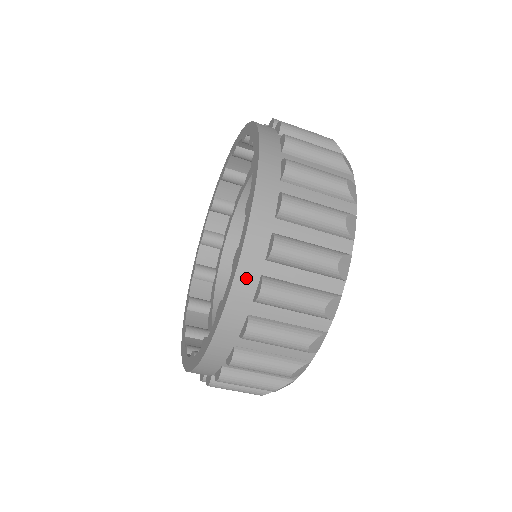
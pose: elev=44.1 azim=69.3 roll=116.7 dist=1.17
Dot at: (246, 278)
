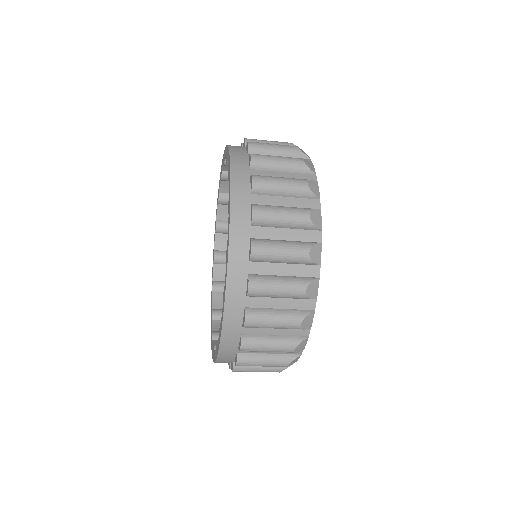
Dot at: (223, 362)
